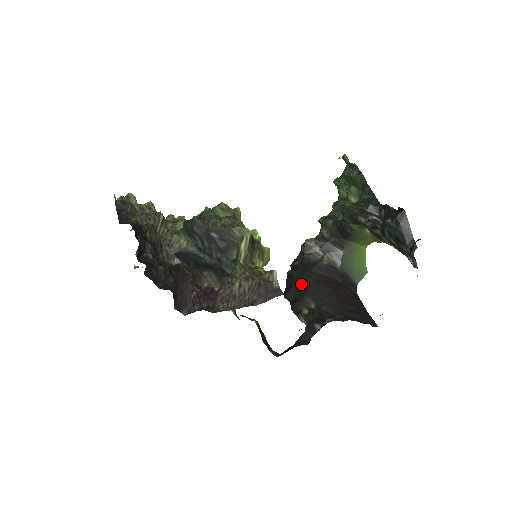
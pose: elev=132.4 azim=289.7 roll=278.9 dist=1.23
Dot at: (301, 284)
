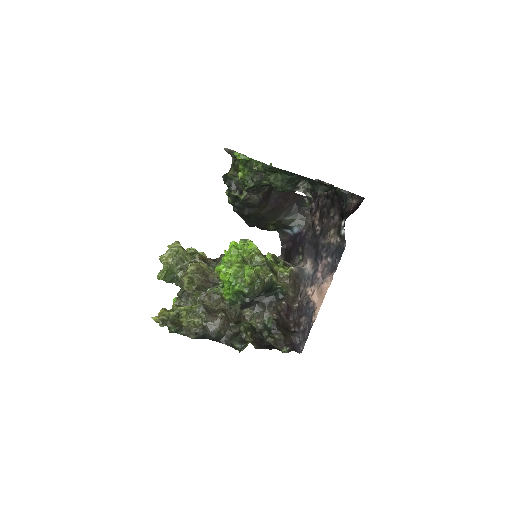
Dot at: (258, 218)
